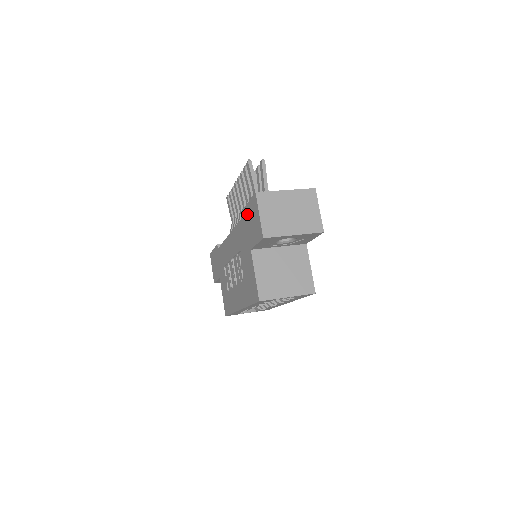
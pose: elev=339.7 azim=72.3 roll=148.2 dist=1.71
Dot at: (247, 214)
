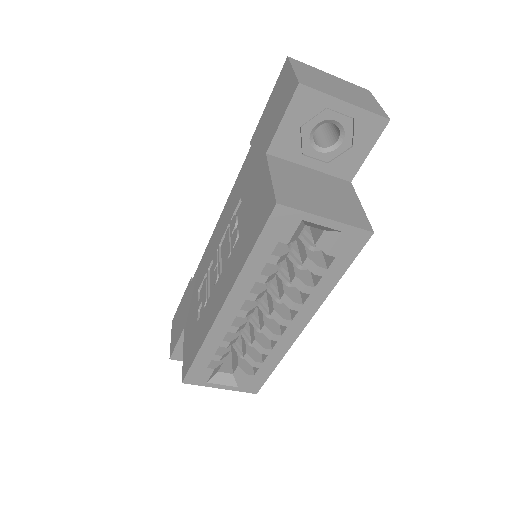
Dot at: (265, 116)
